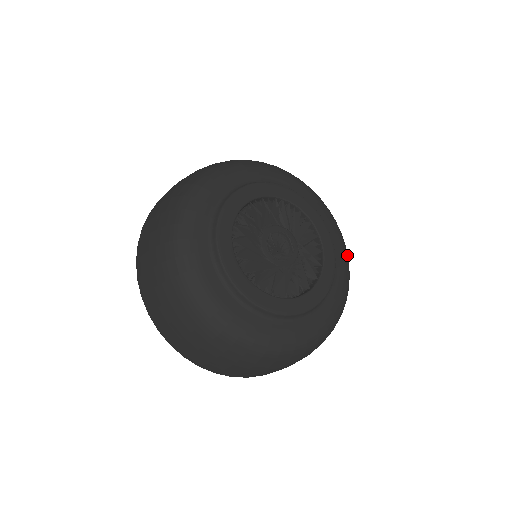
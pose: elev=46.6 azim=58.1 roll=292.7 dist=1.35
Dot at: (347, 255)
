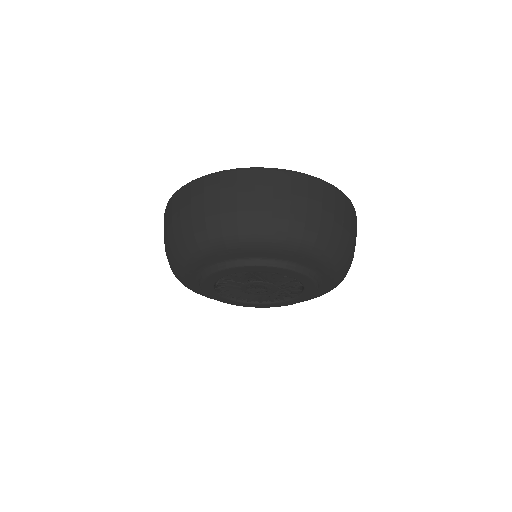
Dot at: (340, 266)
